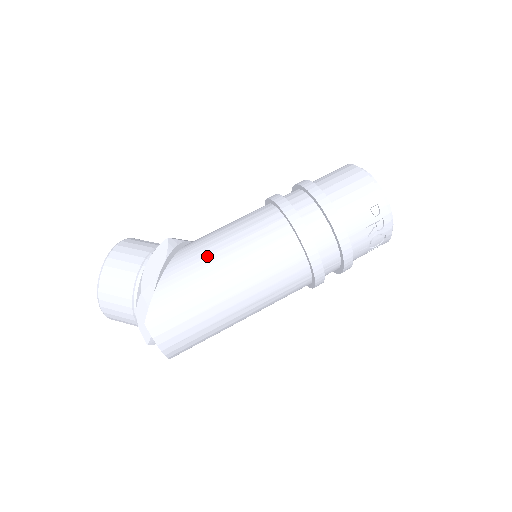
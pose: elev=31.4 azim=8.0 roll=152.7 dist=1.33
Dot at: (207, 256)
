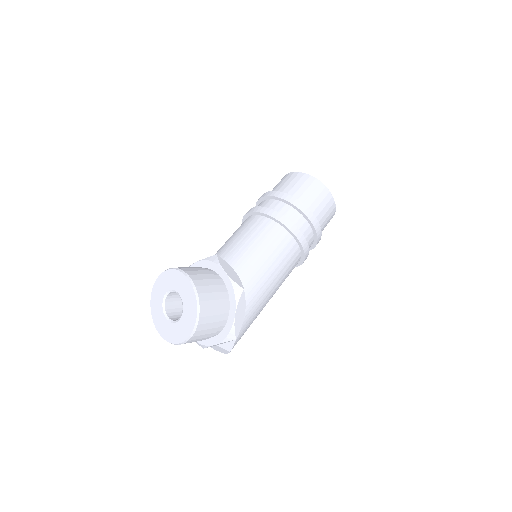
Dot at: (264, 292)
